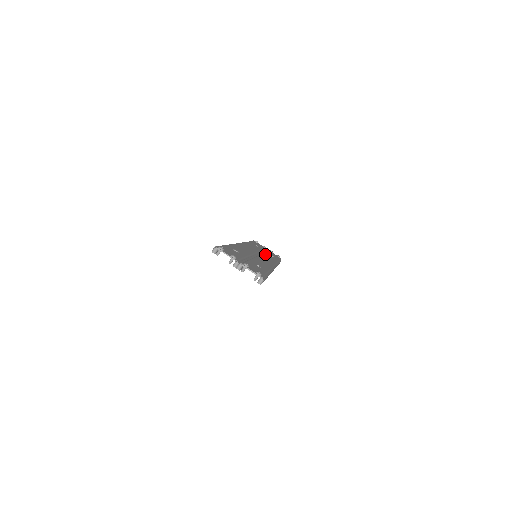
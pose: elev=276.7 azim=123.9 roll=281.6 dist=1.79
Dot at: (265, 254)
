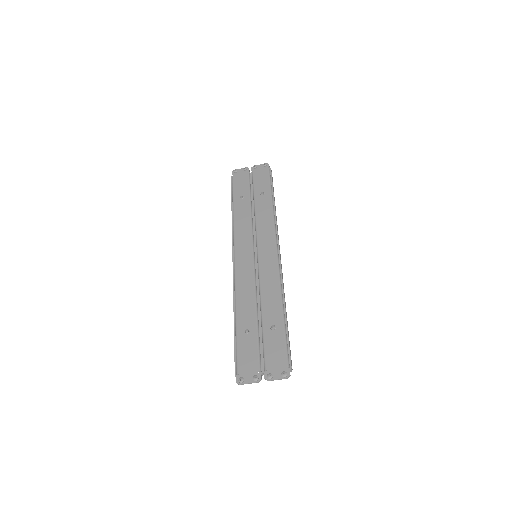
Dot at: (257, 216)
